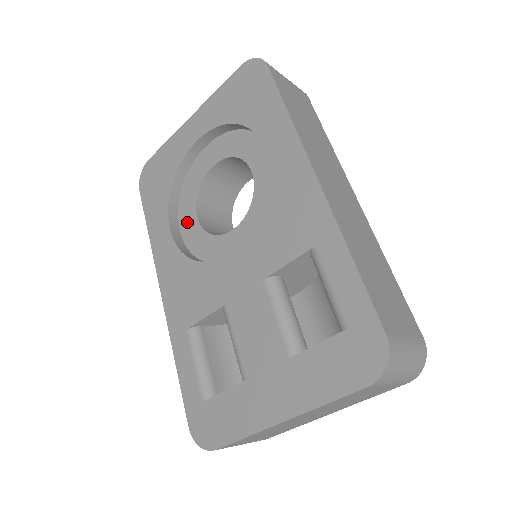
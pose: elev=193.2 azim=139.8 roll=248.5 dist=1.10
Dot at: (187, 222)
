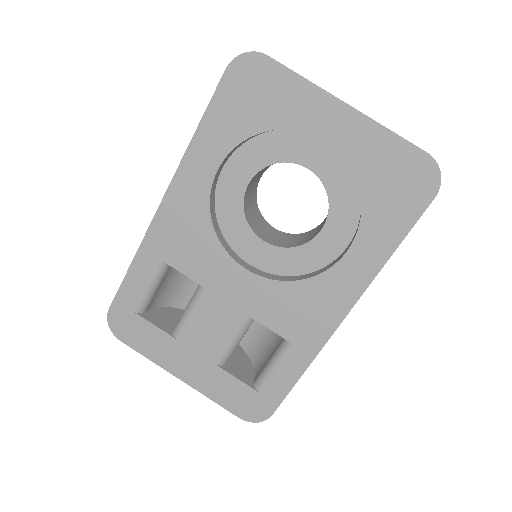
Dot at: (237, 171)
